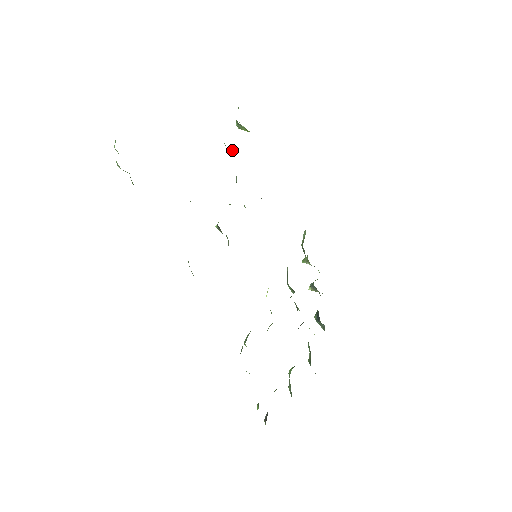
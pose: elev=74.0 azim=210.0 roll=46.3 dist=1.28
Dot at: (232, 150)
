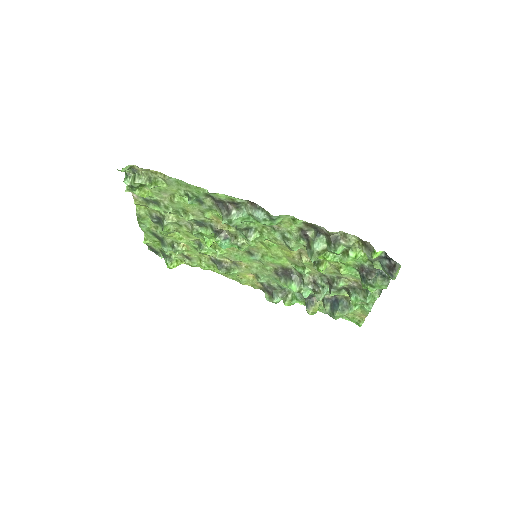
Dot at: (182, 243)
